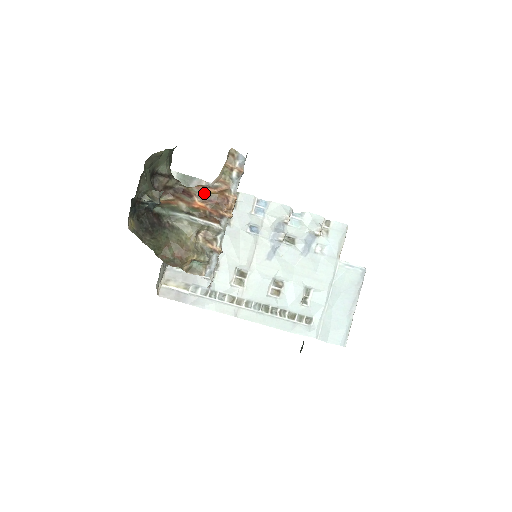
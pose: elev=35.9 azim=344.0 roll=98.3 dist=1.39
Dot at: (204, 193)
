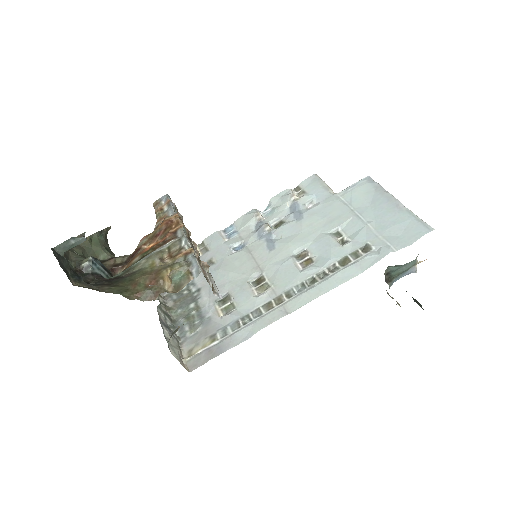
Dot at: (148, 237)
